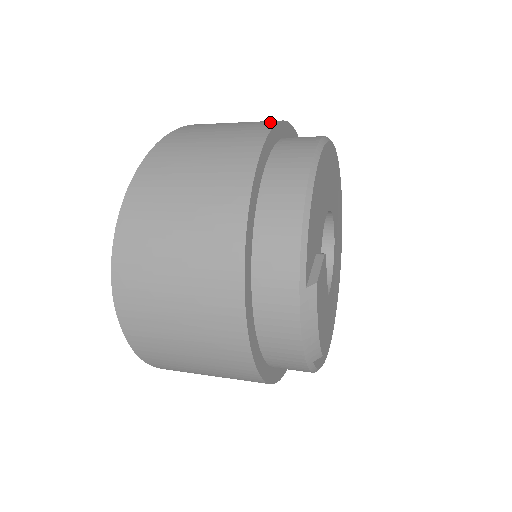
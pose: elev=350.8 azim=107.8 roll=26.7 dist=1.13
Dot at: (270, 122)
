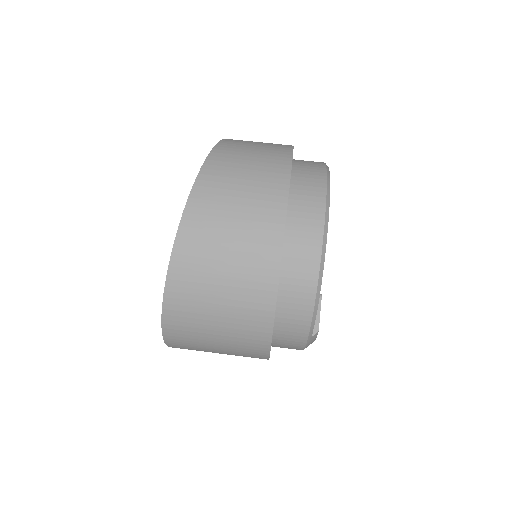
Dot at: (281, 194)
